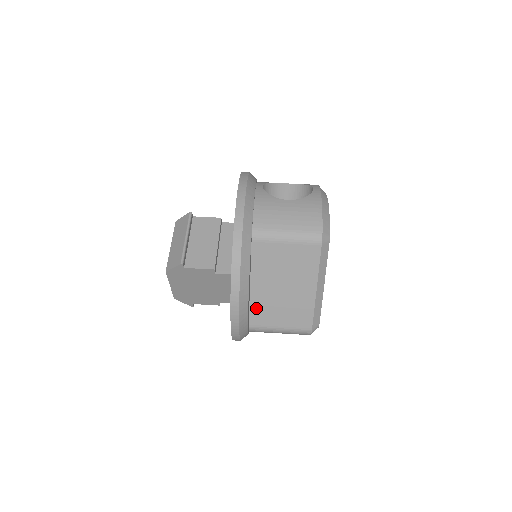
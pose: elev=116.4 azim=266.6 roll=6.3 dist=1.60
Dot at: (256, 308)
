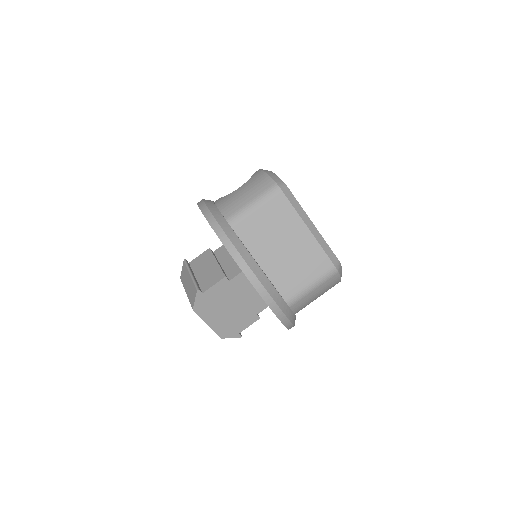
Dot at: (278, 281)
